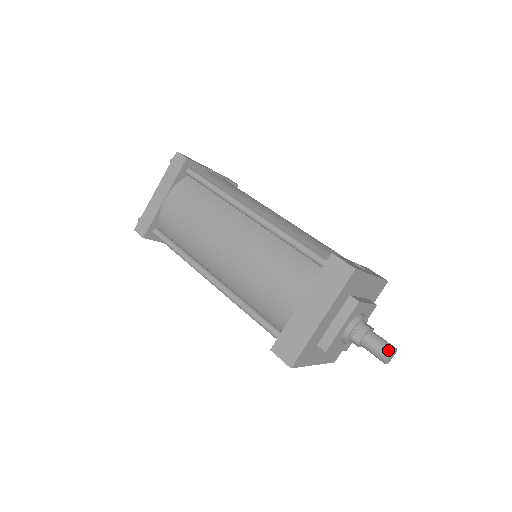
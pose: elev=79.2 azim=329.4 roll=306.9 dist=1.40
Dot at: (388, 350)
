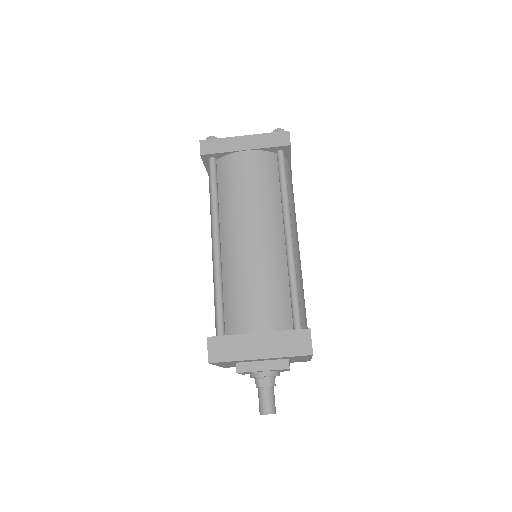
Dot at: (271, 410)
